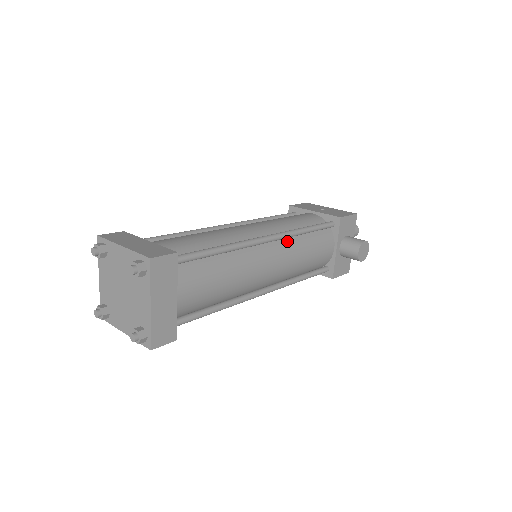
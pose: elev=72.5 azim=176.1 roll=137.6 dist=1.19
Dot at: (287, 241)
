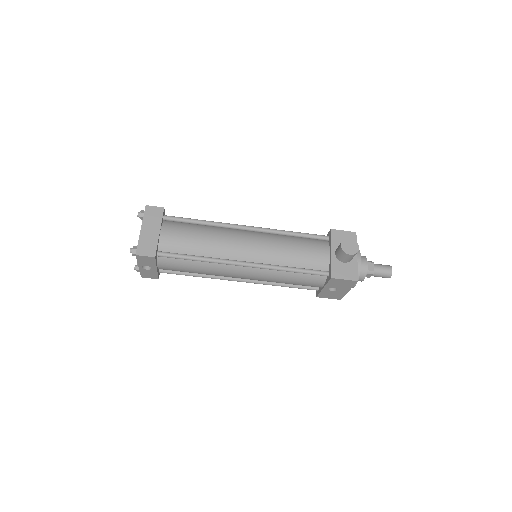
Dot at: (270, 236)
